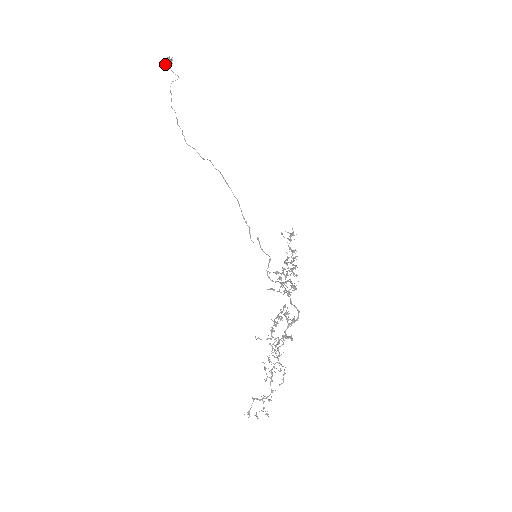
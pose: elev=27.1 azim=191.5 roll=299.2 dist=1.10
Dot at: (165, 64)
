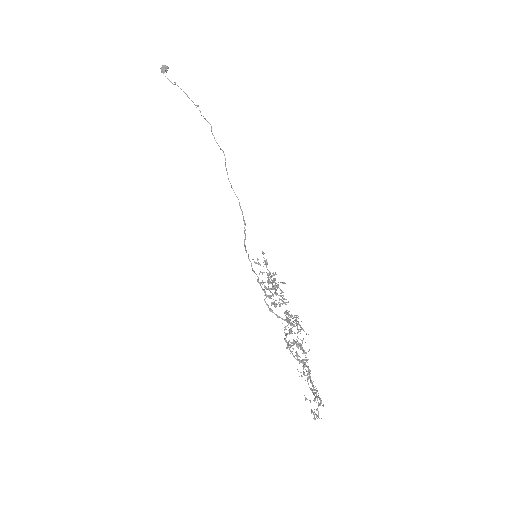
Dot at: (163, 66)
